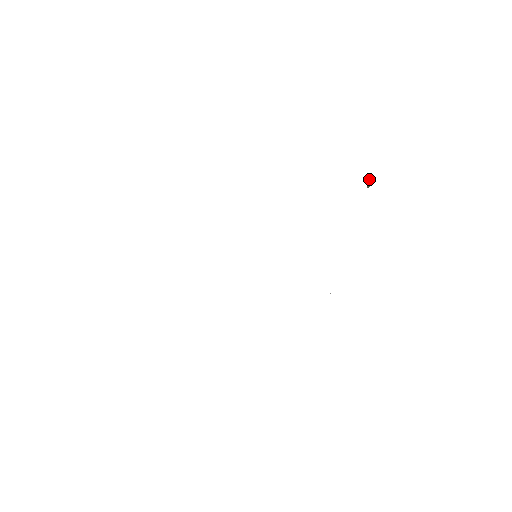
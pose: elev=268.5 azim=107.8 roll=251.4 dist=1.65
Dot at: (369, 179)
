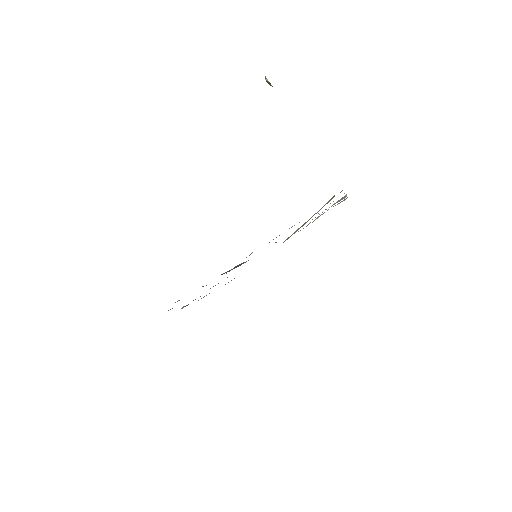
Dot at: occluded
